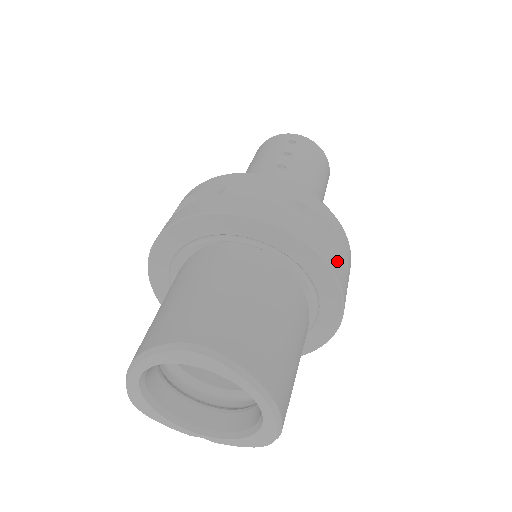
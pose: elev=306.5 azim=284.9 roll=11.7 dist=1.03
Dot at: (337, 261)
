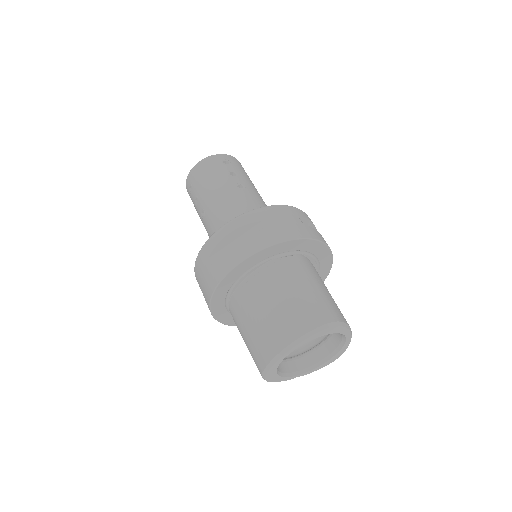
Dot at: occluded
